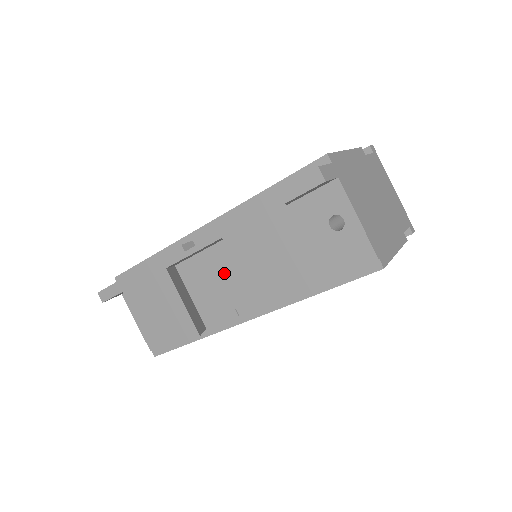
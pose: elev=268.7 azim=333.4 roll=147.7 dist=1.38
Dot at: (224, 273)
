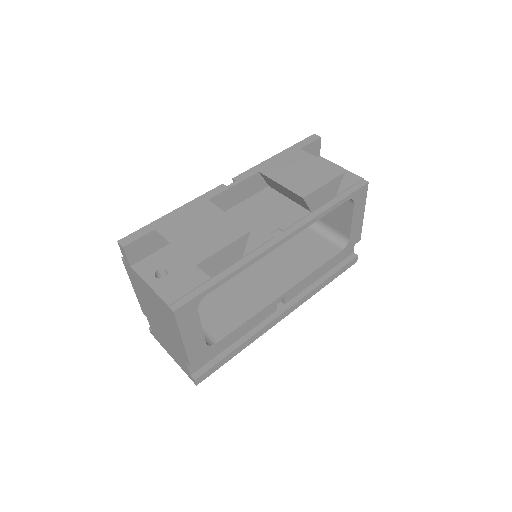
Dot at: (253, 215)
